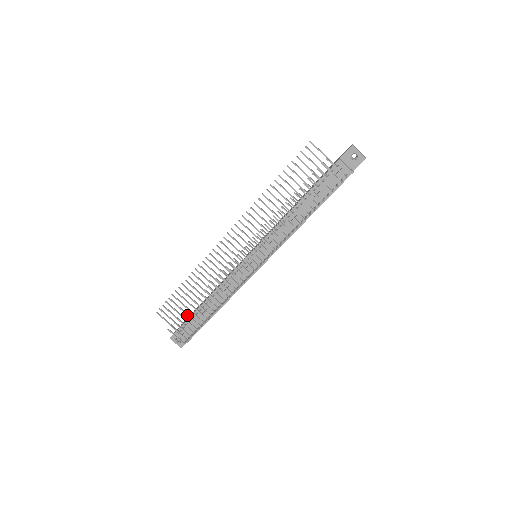
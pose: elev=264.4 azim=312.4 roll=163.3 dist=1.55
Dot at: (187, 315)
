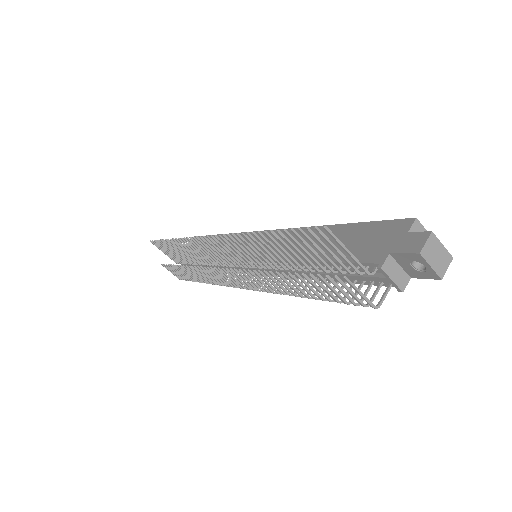
Dot at: (177, 269)
